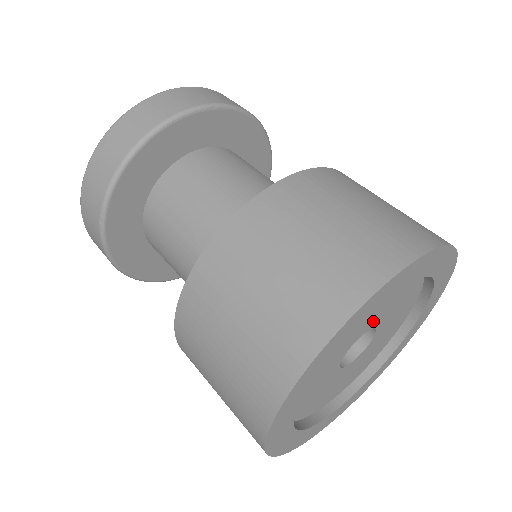
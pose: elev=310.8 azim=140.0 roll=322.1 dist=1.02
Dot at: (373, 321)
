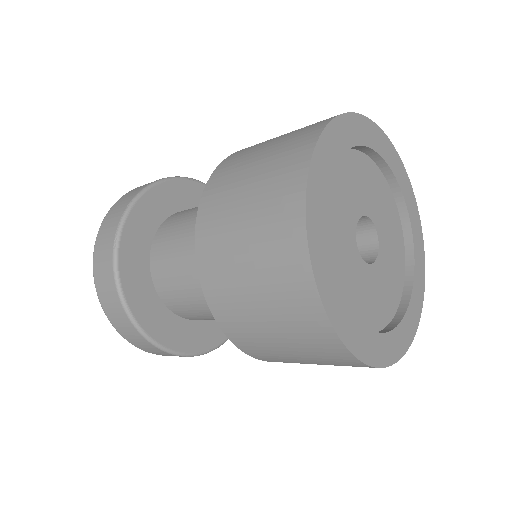
Dot at: (366, 204)
